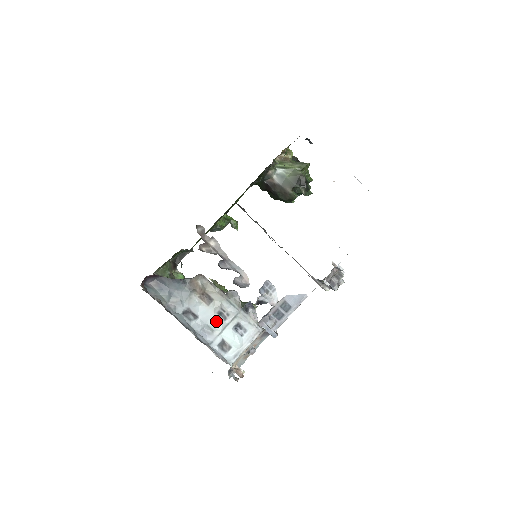
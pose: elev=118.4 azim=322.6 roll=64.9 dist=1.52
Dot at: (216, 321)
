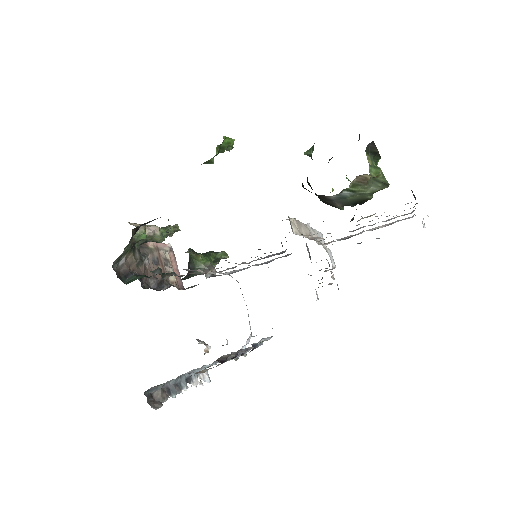
Dot at: occluded
